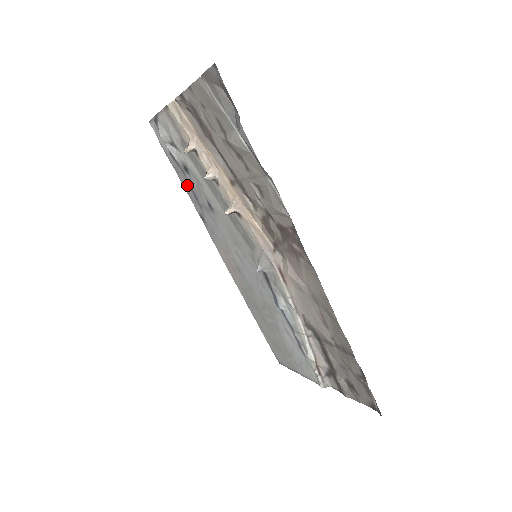
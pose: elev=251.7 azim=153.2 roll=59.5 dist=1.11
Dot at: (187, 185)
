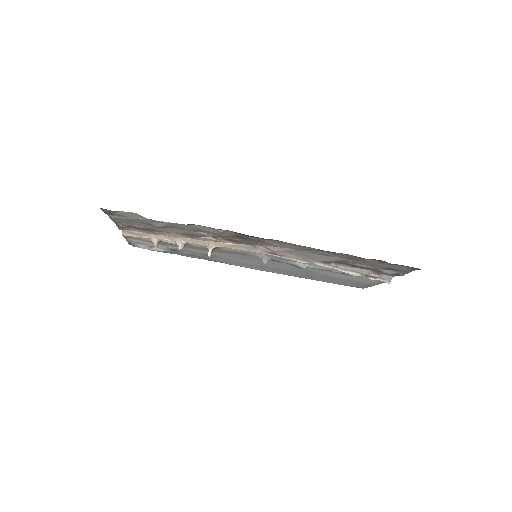
Dot at: (187, 255)
